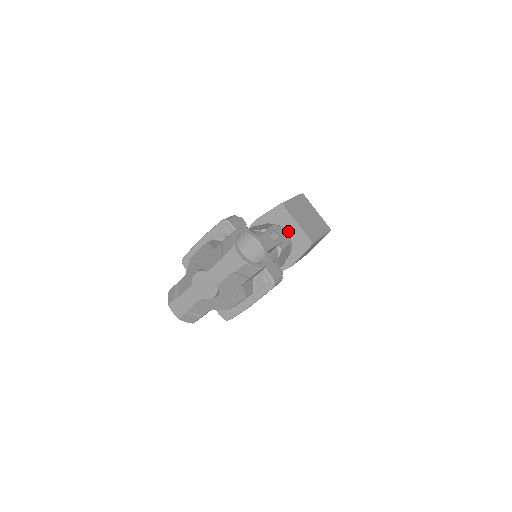
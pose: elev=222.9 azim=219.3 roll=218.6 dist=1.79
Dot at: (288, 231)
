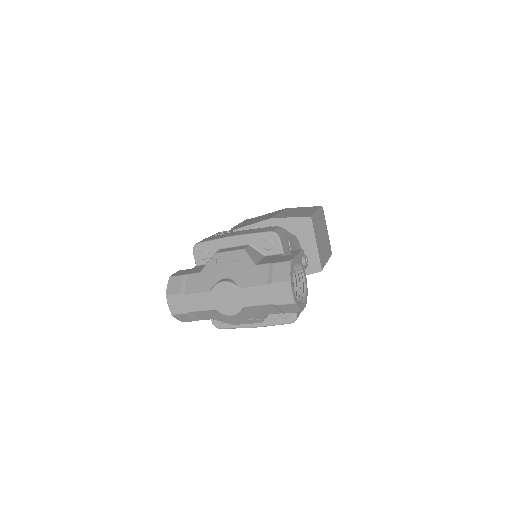
Dot at: (302, 247)
